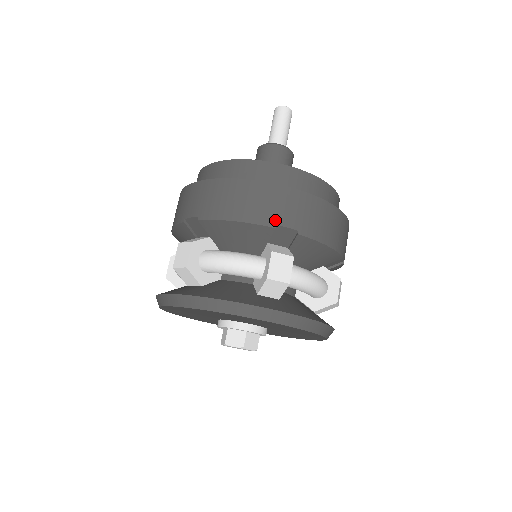
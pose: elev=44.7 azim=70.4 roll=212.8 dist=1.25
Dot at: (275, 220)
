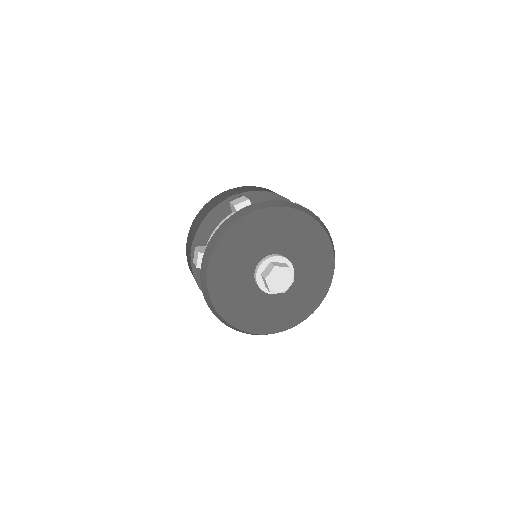
Dot at: occluded
